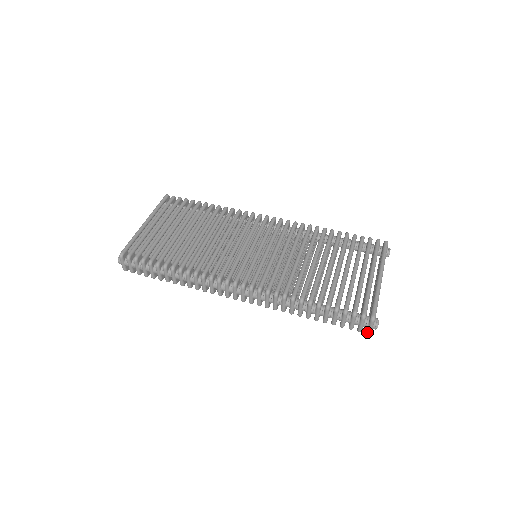
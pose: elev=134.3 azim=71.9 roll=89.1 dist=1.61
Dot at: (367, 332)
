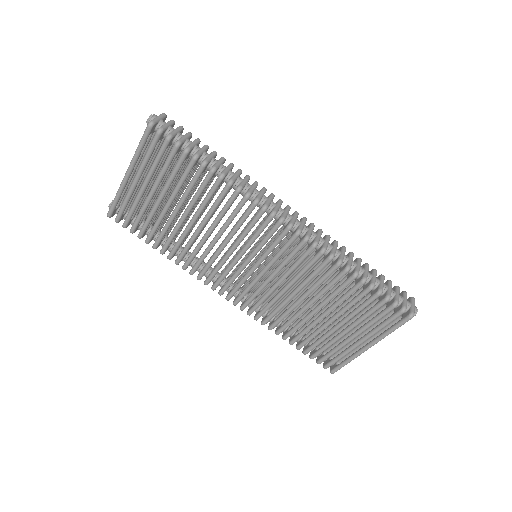
Dot at: occluded
